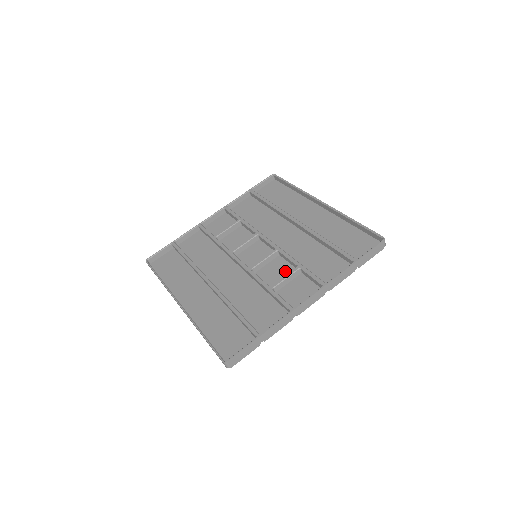
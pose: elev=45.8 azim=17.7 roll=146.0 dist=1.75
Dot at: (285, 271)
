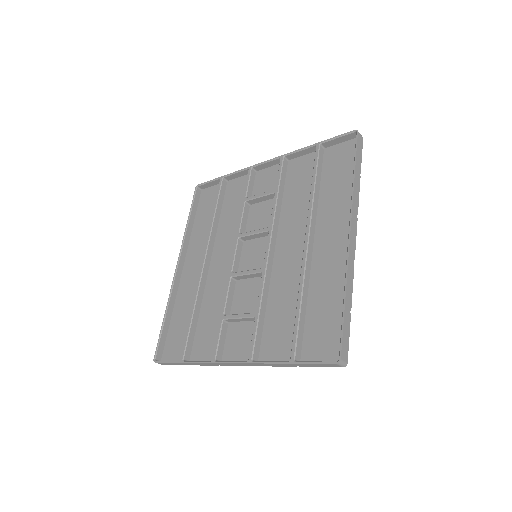
Dot at: (253, 303)
